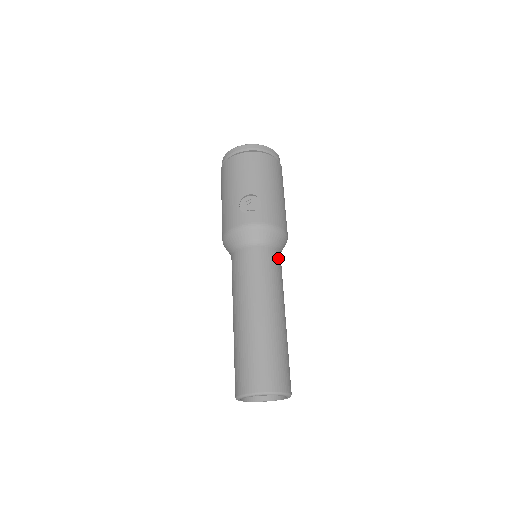
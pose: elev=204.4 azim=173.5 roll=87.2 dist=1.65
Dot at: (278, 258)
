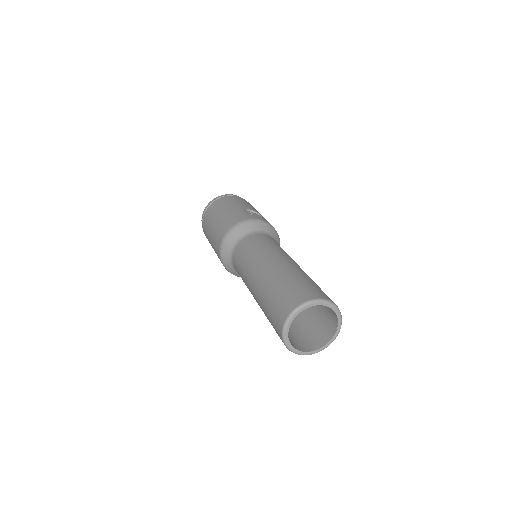
Dot at: occluded
